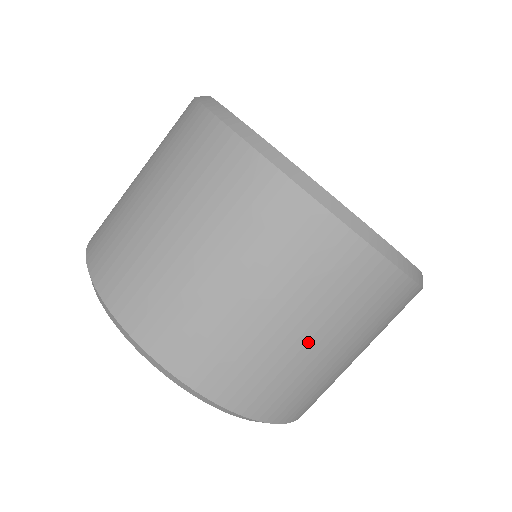
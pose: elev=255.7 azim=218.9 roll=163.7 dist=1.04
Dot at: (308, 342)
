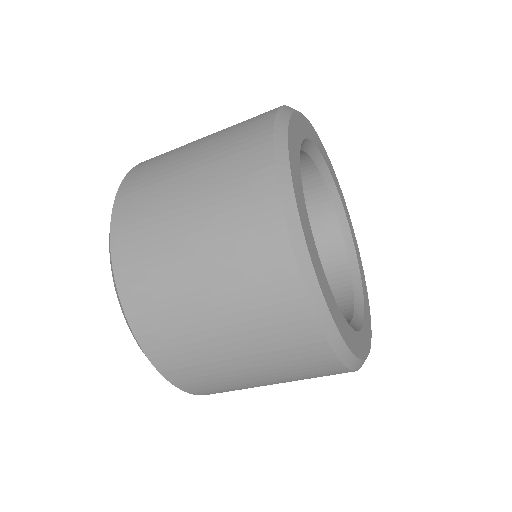
Dot at: (230, 352)
